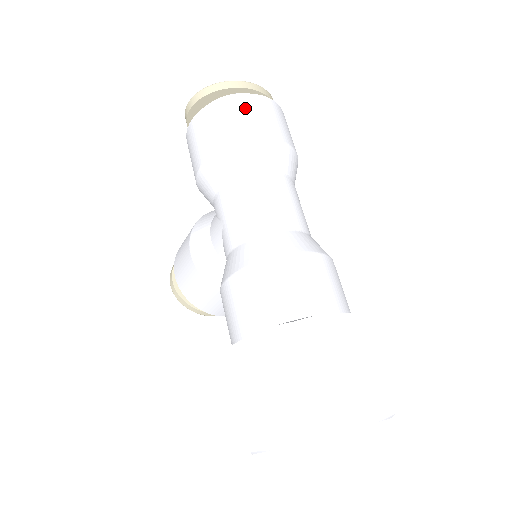
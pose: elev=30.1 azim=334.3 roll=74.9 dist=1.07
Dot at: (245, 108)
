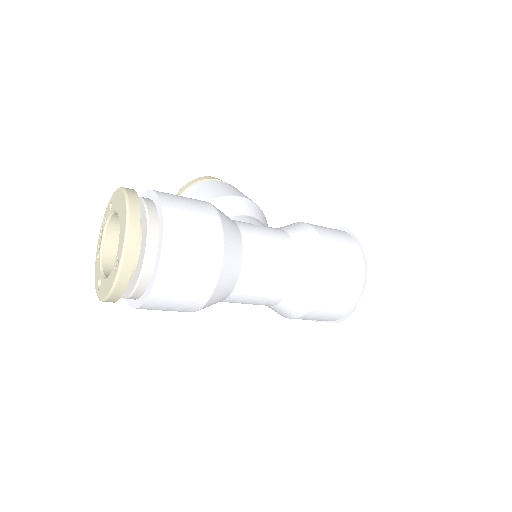
Dot at: (170, 296)
